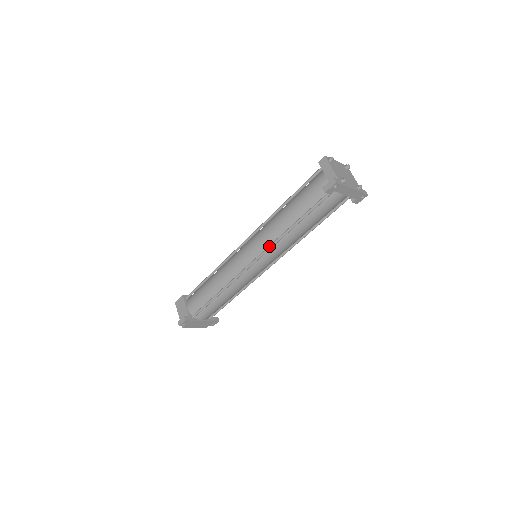
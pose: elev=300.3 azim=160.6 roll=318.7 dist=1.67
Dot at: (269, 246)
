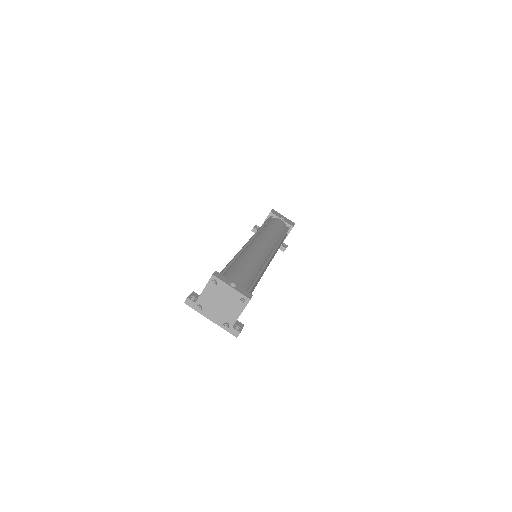
Dot at: occluded
